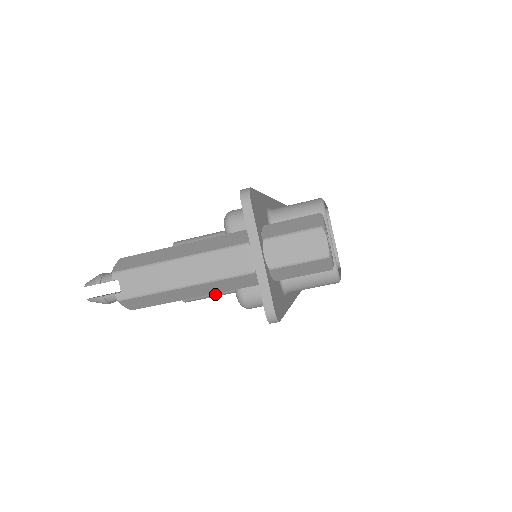
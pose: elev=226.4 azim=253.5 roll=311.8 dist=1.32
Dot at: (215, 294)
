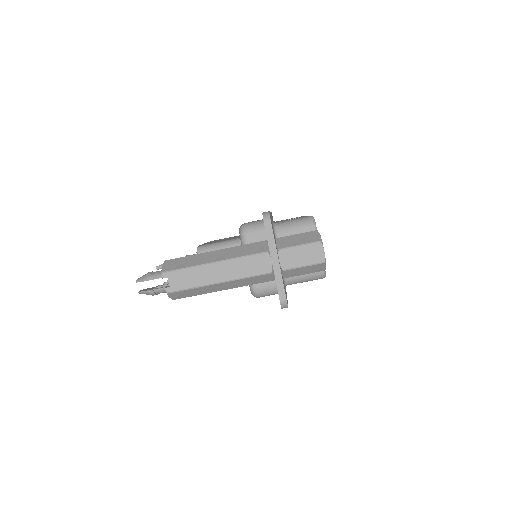
Dot at: occluded
